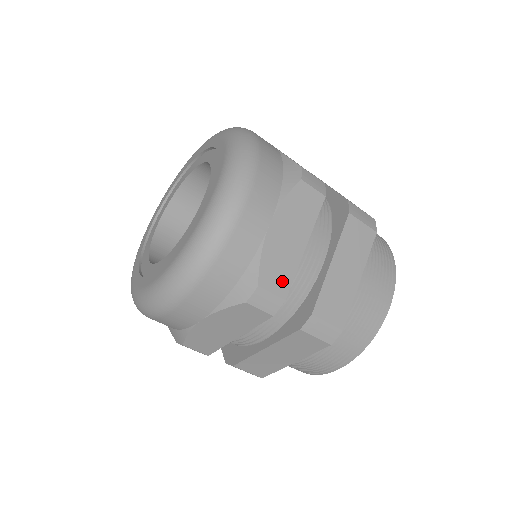
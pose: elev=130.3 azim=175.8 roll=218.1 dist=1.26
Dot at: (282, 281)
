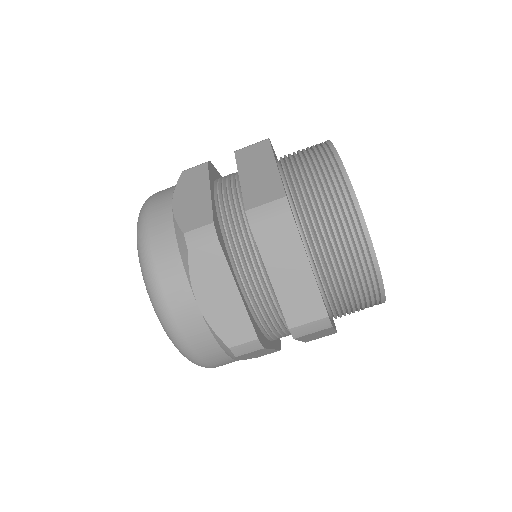
Dot at: (203, 217)
